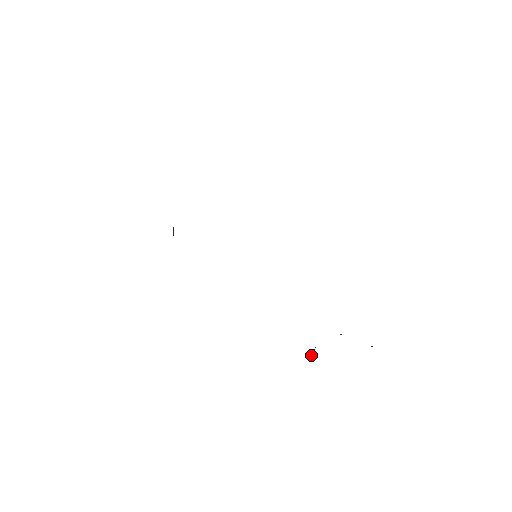
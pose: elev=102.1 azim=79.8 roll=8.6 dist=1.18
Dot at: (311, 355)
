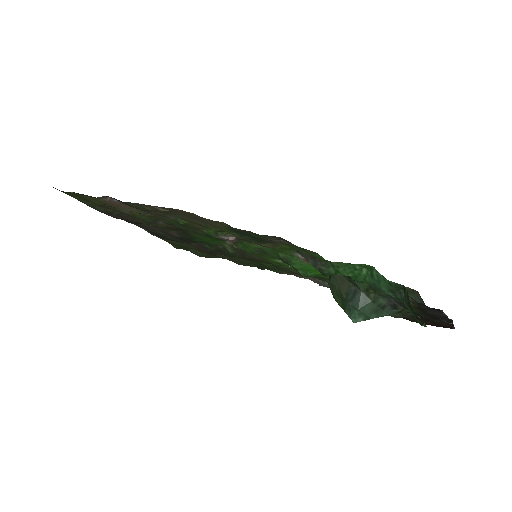
Dot at: occluded
